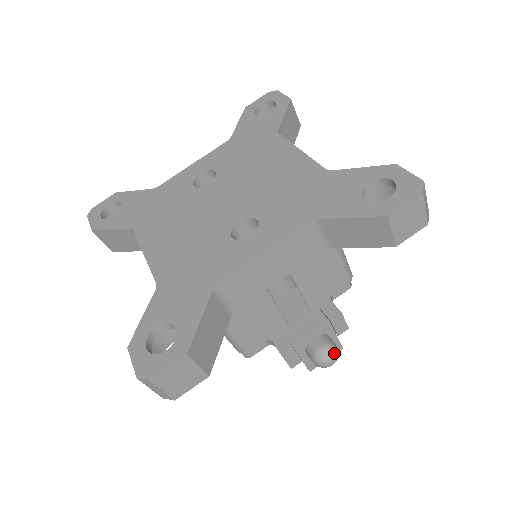
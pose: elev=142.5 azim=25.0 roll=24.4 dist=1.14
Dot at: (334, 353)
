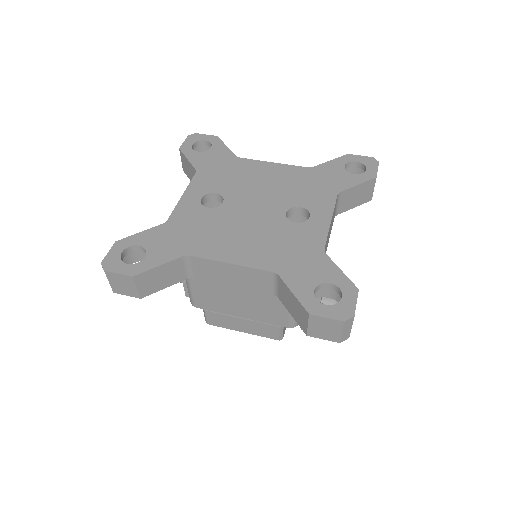
Dot at: occluded
